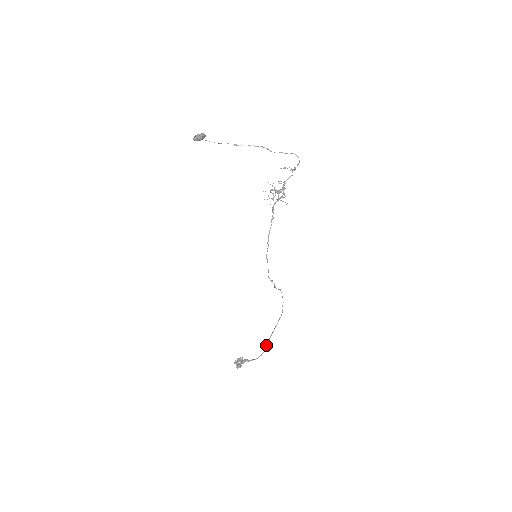
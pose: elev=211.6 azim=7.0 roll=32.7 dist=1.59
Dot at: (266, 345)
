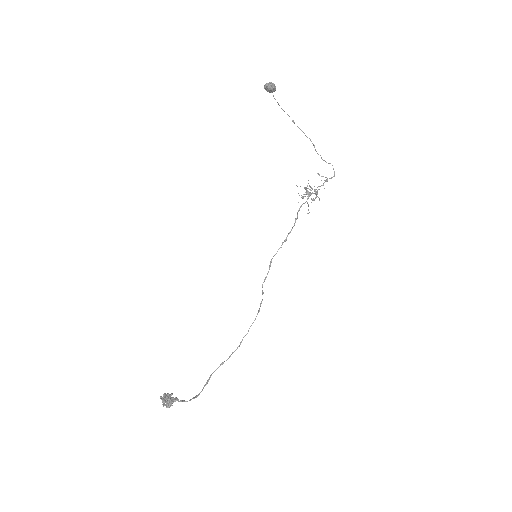
Dot at: (204, 385)
